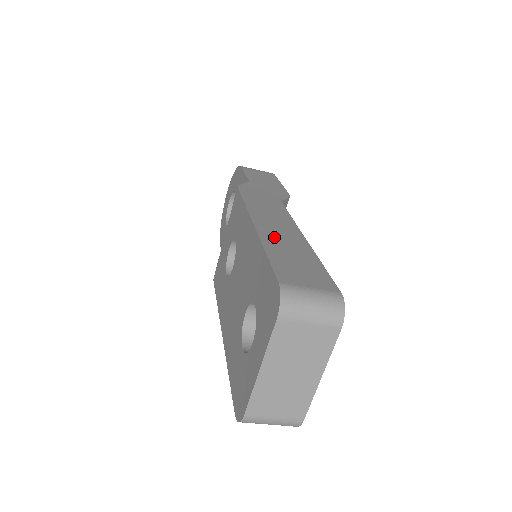
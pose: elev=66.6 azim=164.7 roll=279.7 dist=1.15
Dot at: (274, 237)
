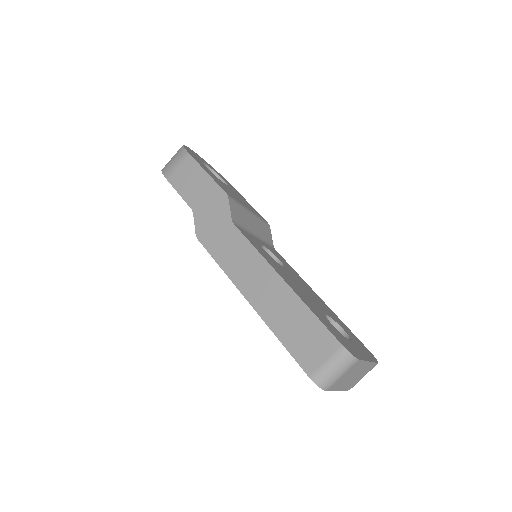
Dot at: (269, 308)
